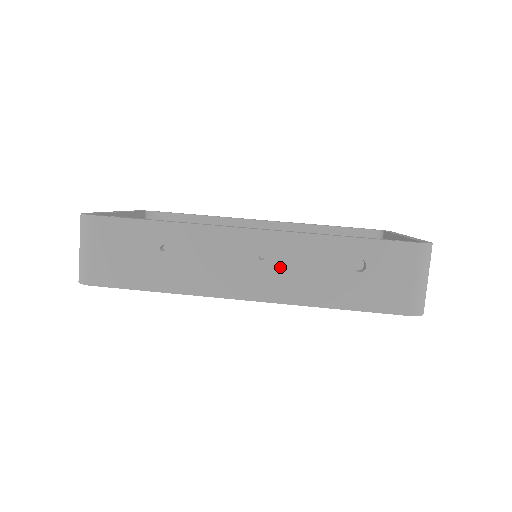
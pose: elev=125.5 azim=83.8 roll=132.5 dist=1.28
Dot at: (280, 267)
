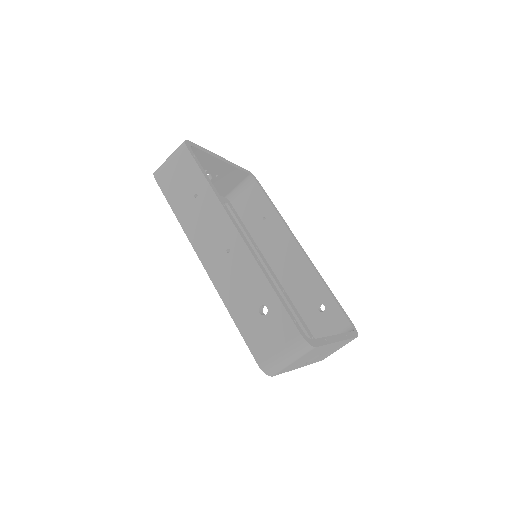
Dot at: (230, 266)
